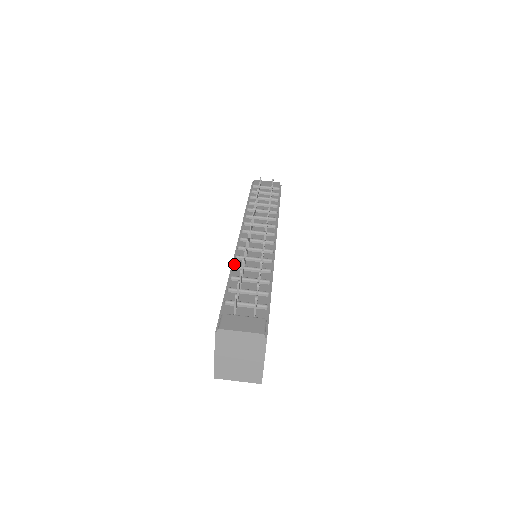
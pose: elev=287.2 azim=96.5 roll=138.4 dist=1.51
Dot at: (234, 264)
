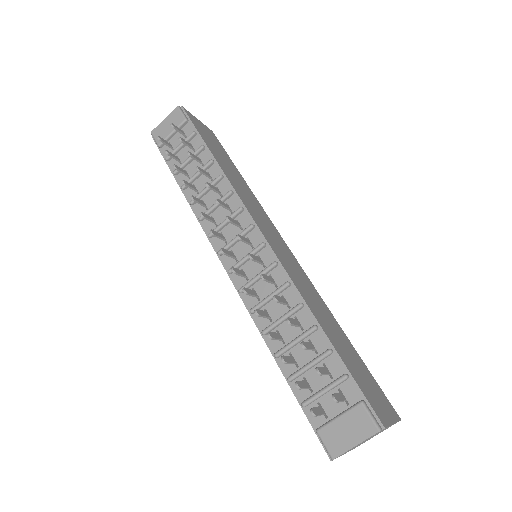
Dot at: (258, 325)
